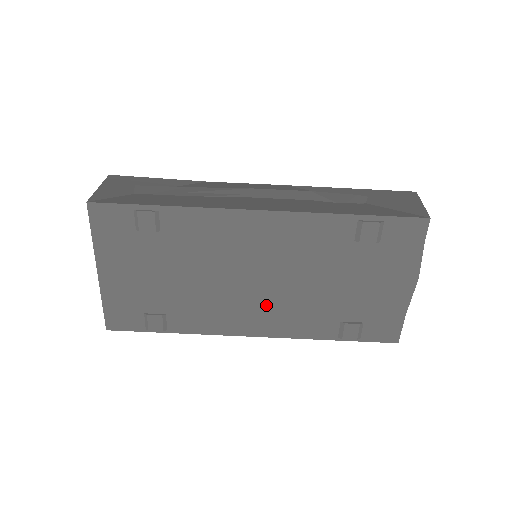
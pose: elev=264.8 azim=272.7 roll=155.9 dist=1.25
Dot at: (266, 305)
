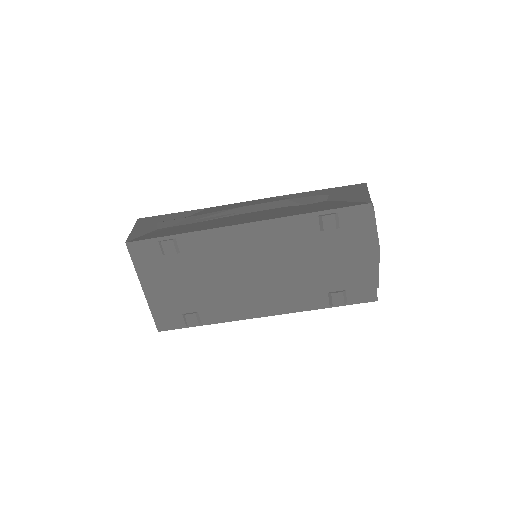
Dot at: (269, 291)
